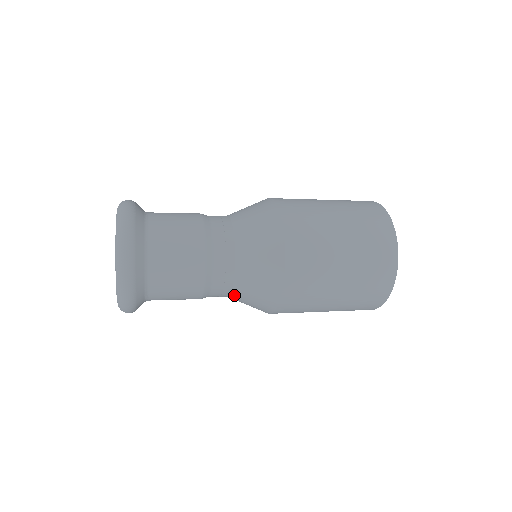
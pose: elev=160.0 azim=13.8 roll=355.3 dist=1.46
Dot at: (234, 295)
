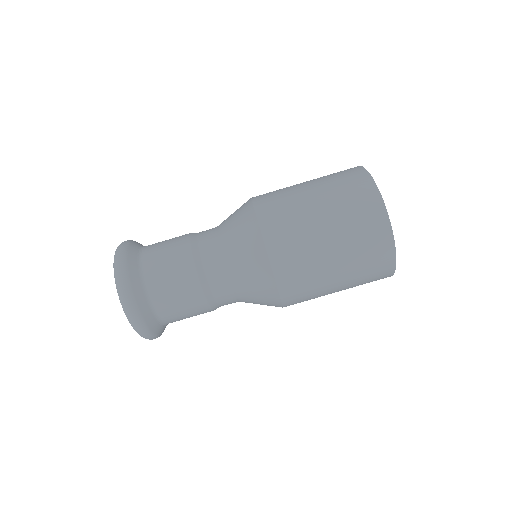
Dot at: (235, 287)
